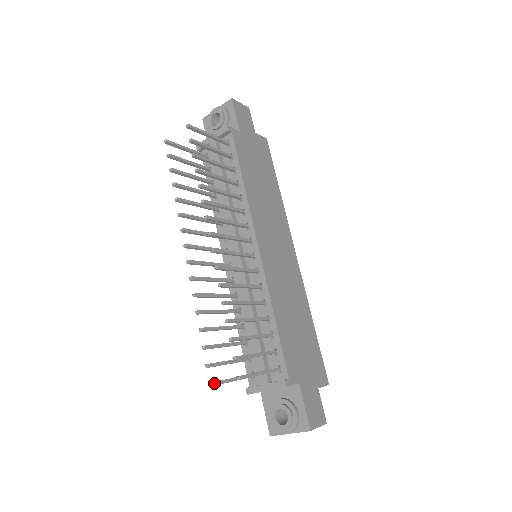
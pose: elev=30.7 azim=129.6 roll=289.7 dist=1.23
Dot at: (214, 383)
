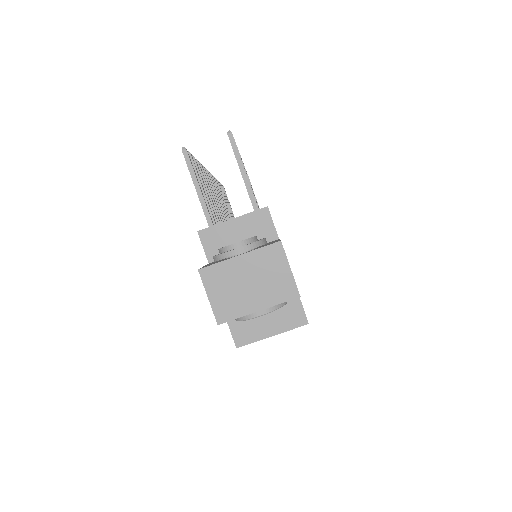
Dot at: occluded
